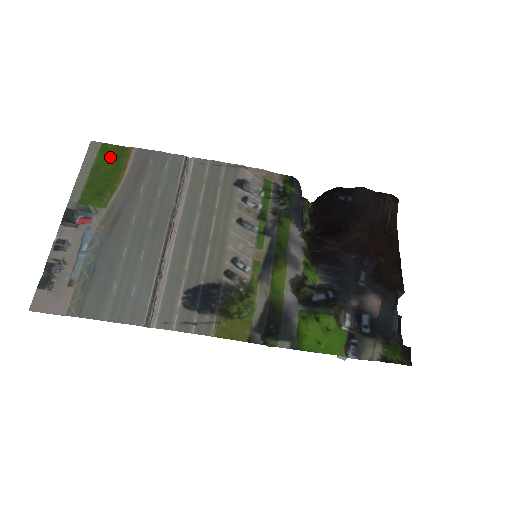
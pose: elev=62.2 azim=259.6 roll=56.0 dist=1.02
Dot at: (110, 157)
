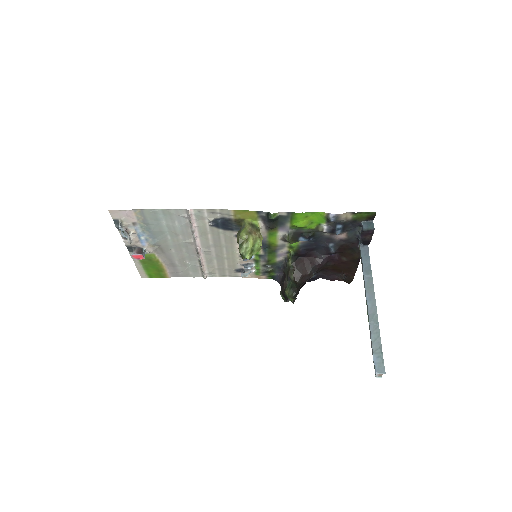
Dot at: (154, 273)
